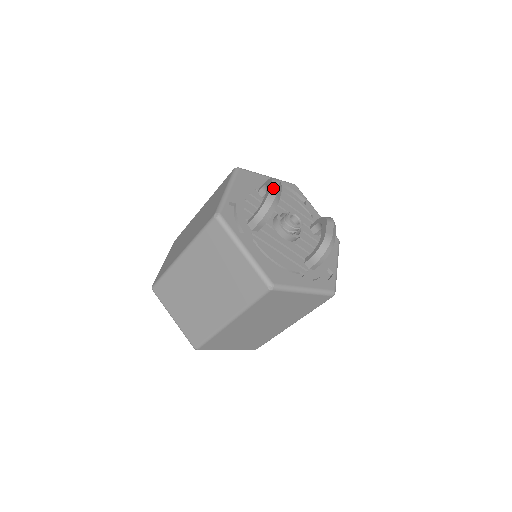
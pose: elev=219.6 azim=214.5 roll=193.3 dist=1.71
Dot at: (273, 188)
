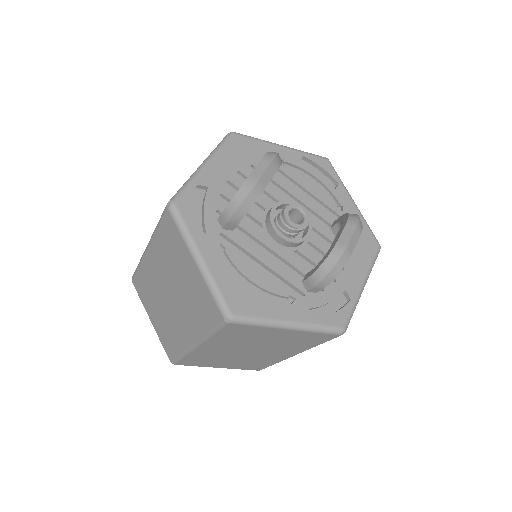
Dot at: (259, 168)
